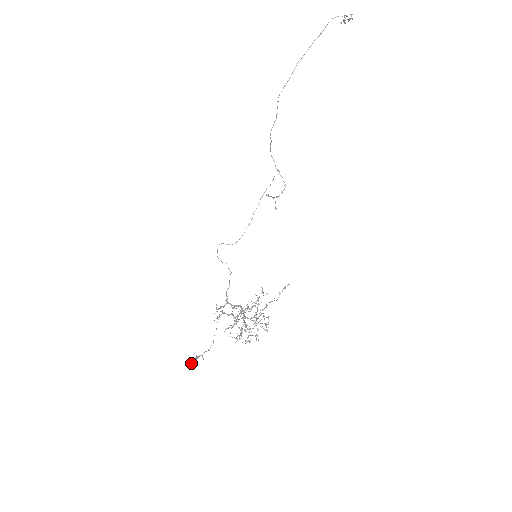
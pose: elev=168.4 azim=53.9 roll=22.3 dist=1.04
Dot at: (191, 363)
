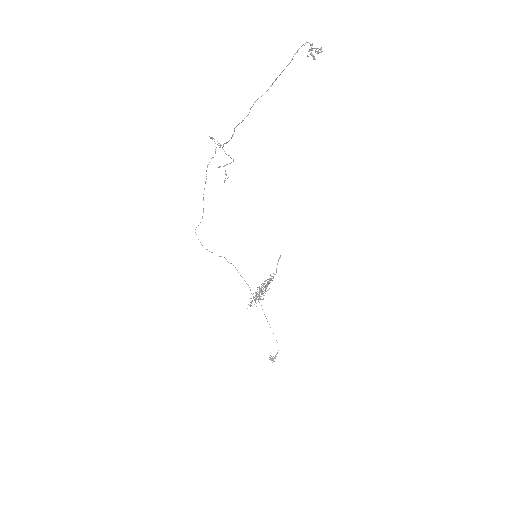
Dot at: (273, 360)
